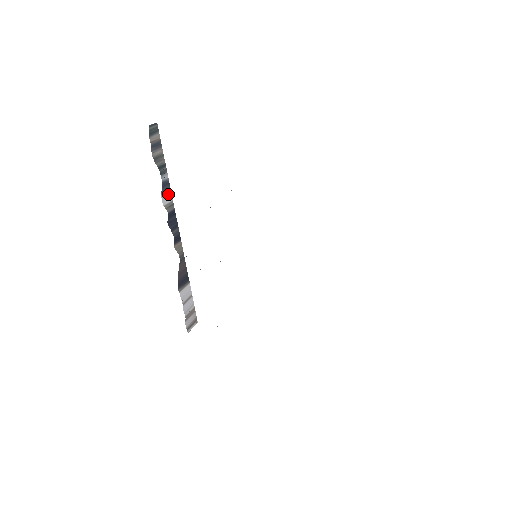
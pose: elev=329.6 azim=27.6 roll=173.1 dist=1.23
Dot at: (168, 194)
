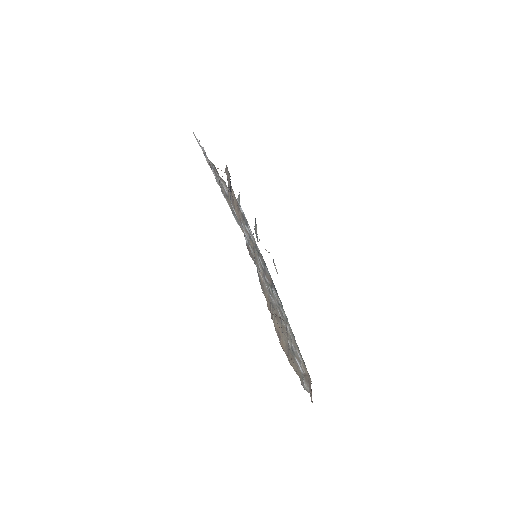
Dot at: occluded
